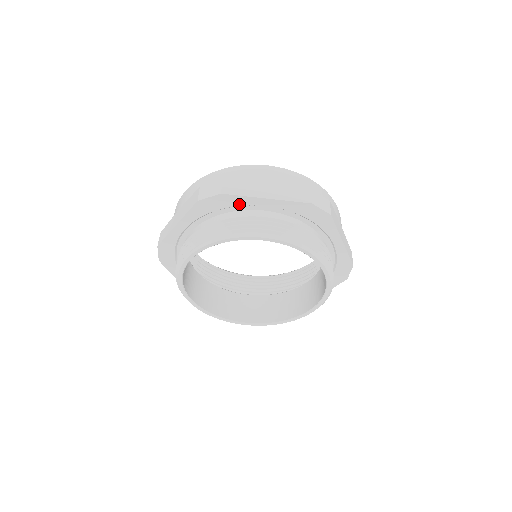
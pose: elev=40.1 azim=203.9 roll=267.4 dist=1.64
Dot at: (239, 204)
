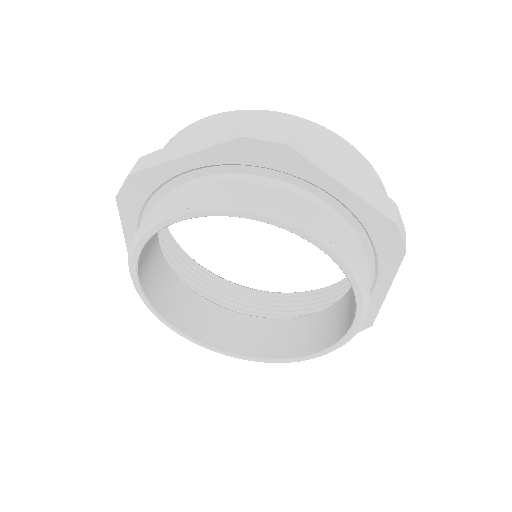
Dot at: (299, 174)
